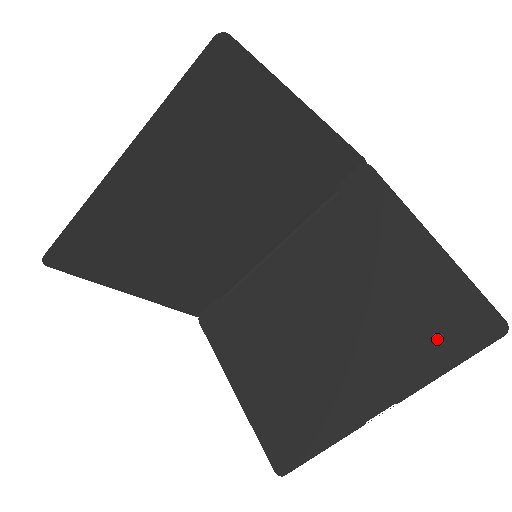
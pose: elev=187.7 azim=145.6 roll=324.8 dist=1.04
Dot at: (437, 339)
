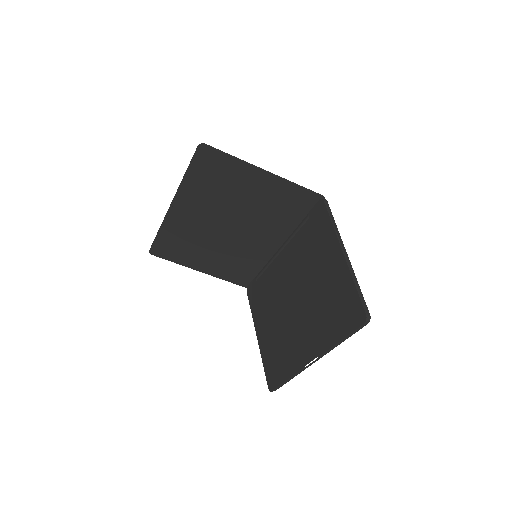
Dot at: (338, 320)
